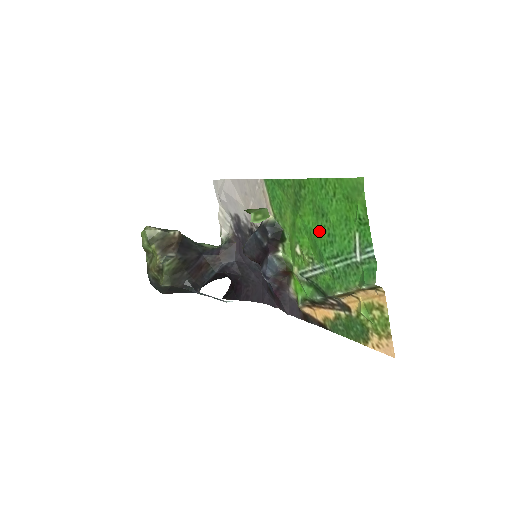
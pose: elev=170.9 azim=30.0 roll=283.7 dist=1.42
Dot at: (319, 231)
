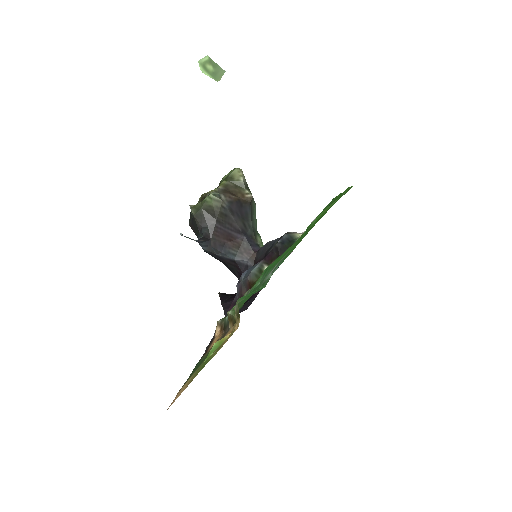
Dot at: occluded
